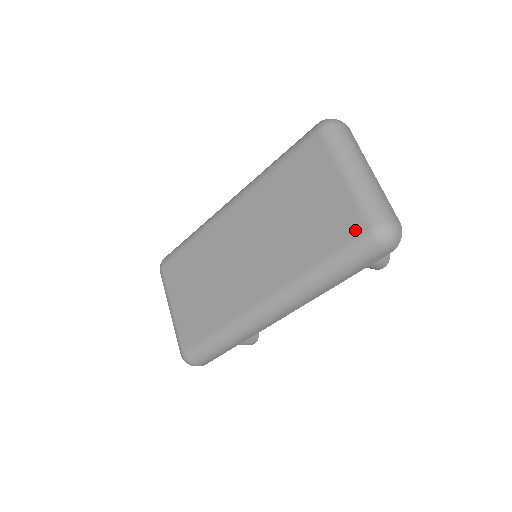
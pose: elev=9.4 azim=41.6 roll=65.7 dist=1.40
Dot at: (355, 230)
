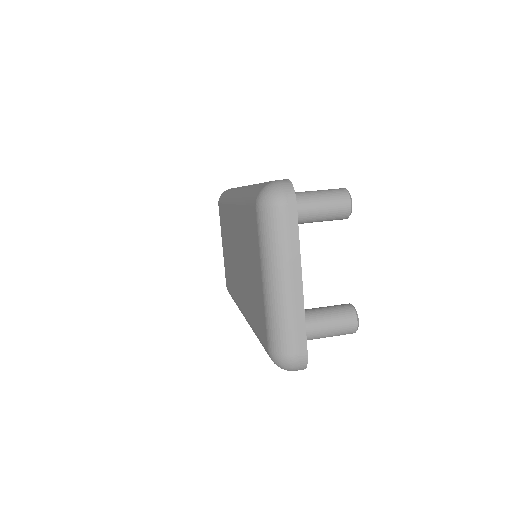
Dot at: (264, 339)
